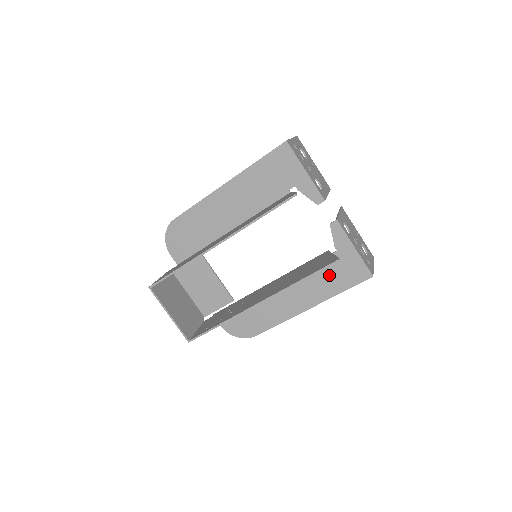
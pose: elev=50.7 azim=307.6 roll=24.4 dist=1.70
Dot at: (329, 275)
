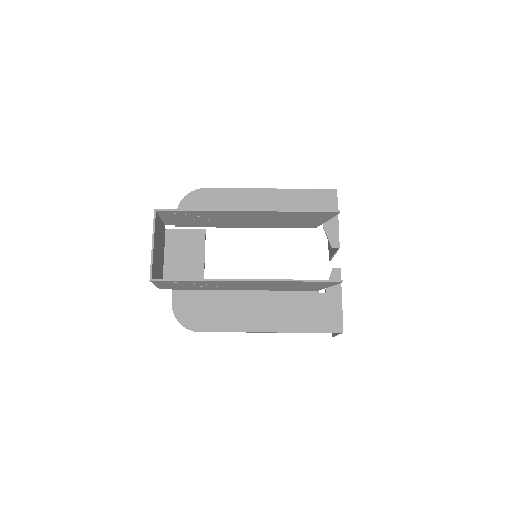
Dot at: (306, 310)
